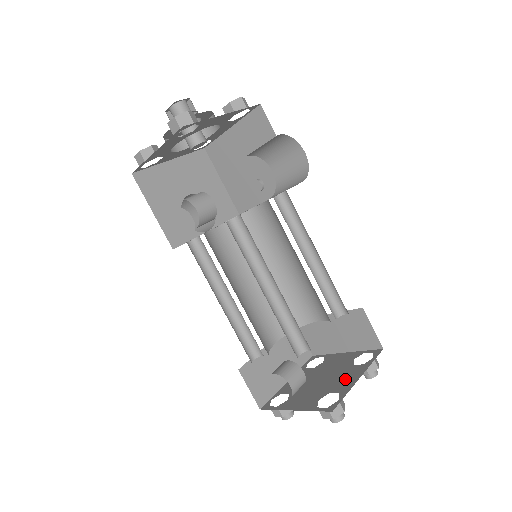
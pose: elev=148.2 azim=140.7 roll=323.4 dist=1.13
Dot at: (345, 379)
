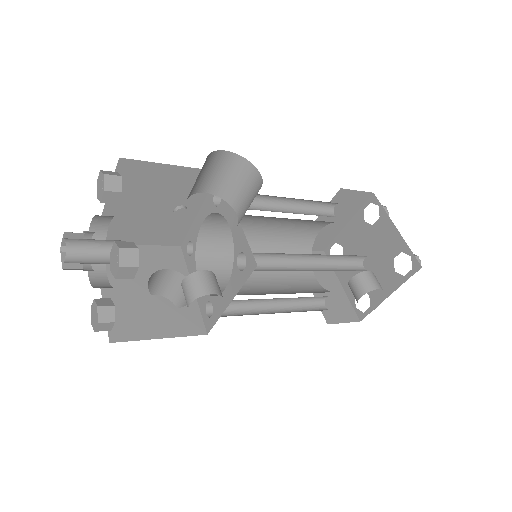
Dot at: (387, 240)
